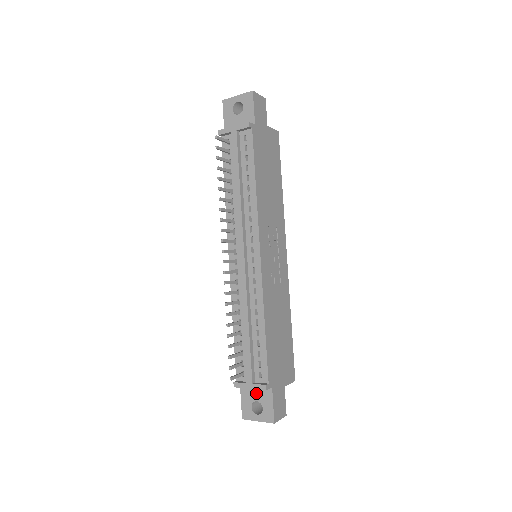
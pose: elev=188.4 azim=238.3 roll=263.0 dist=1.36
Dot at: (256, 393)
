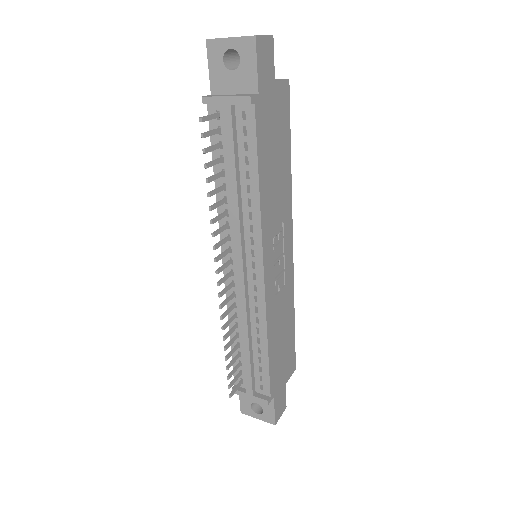
Dot at: occluded
